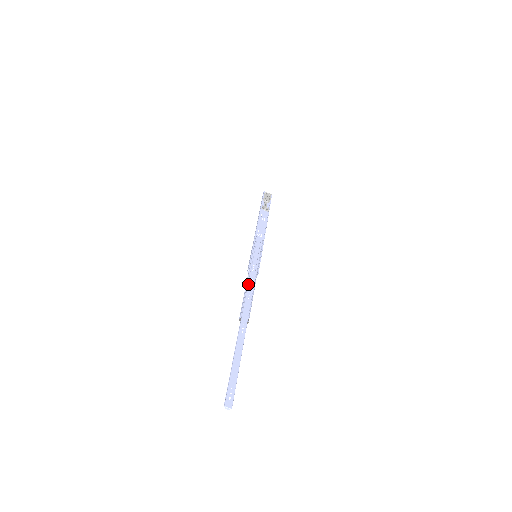
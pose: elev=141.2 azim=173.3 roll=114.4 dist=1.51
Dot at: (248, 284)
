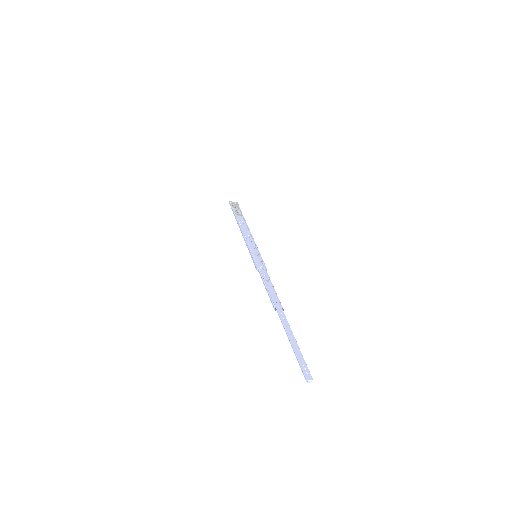
Dot at: (264, 280)
